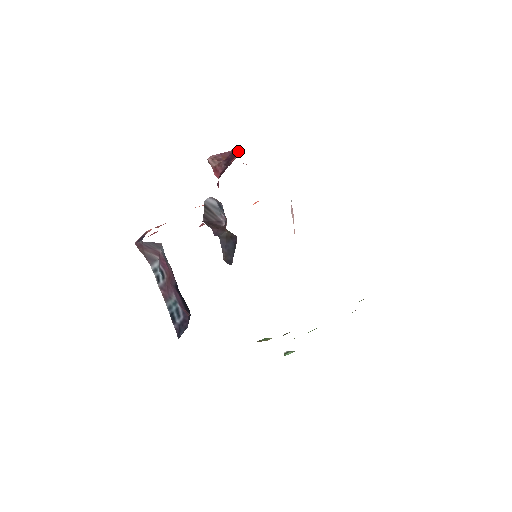
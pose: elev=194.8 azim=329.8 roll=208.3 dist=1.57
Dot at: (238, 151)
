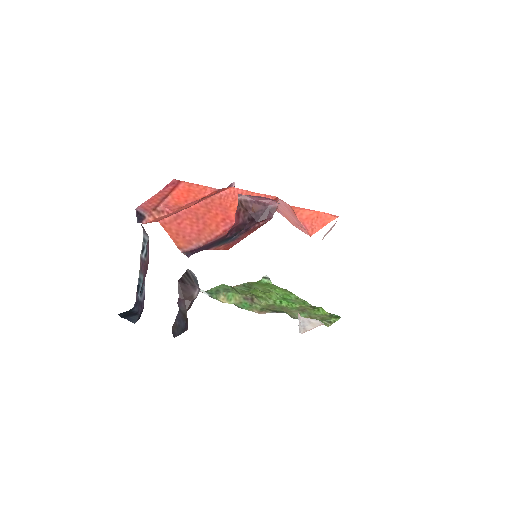
Dot at: (274, 211)
